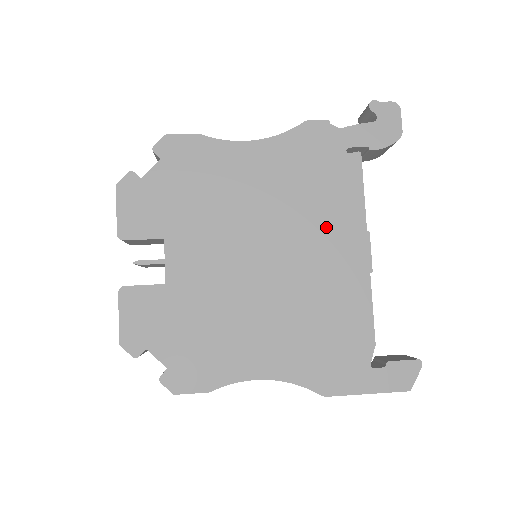
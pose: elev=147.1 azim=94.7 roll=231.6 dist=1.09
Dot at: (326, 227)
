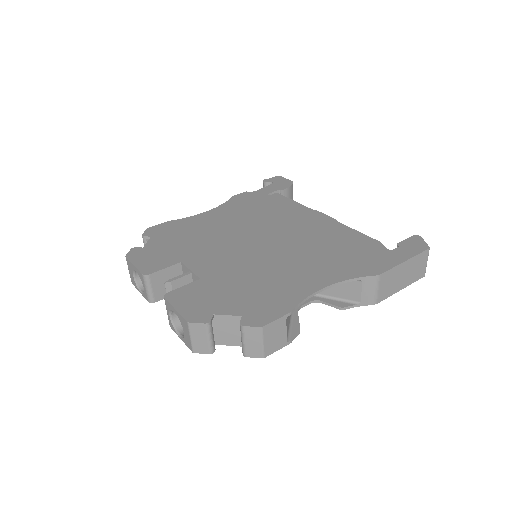
Dot at: (288, 218)
